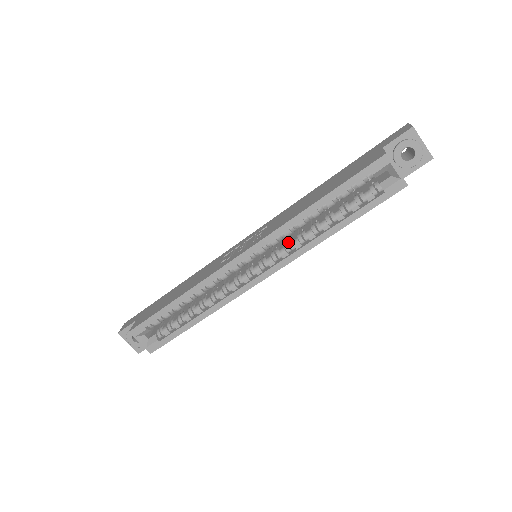
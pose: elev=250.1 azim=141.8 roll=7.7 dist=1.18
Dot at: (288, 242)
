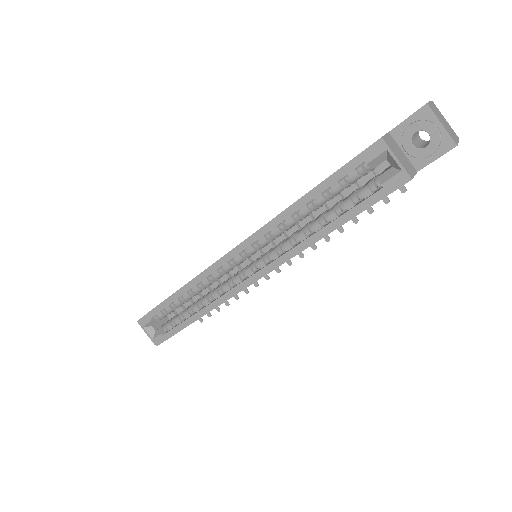
Dot at: (281, 242)
